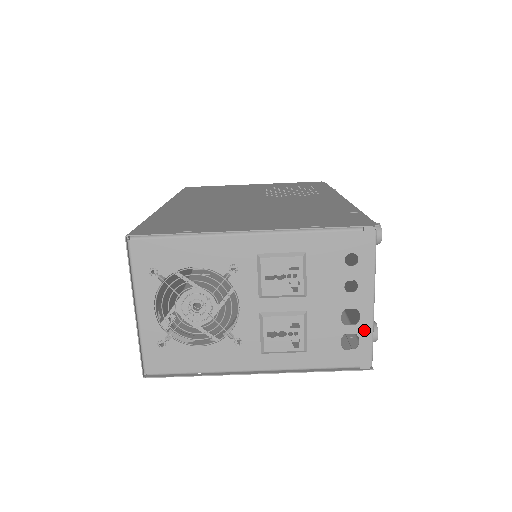
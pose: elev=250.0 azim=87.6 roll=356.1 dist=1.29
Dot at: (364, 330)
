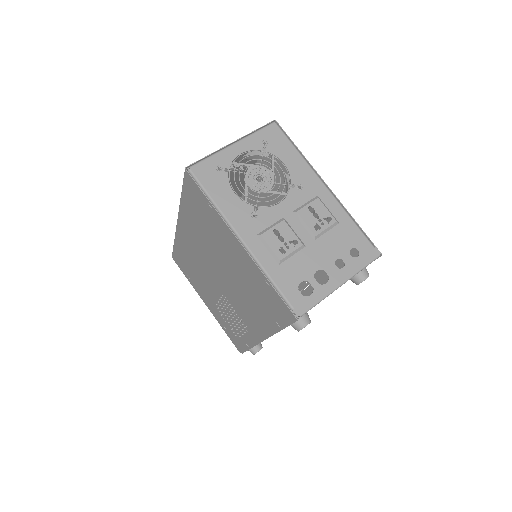
Dot at: (320, 292)
